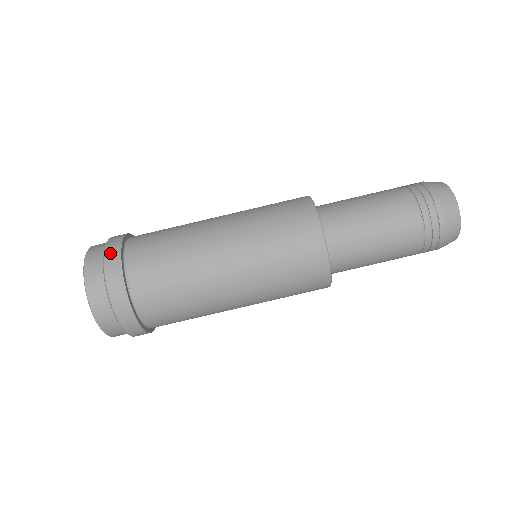
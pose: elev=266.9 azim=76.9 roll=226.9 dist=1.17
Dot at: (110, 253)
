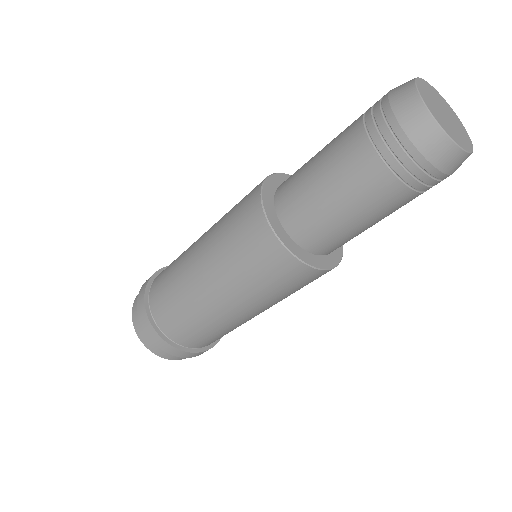
Dot at: (140, 296)
